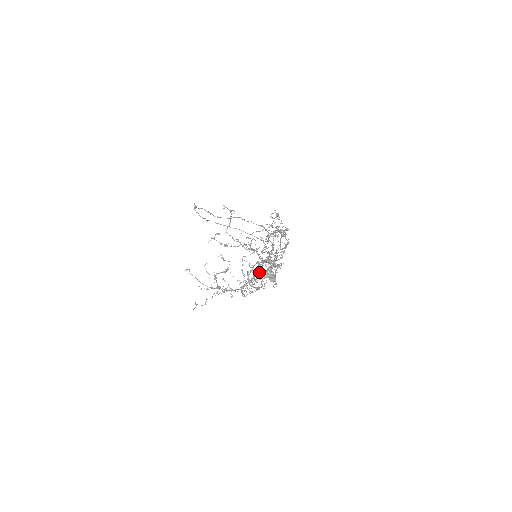
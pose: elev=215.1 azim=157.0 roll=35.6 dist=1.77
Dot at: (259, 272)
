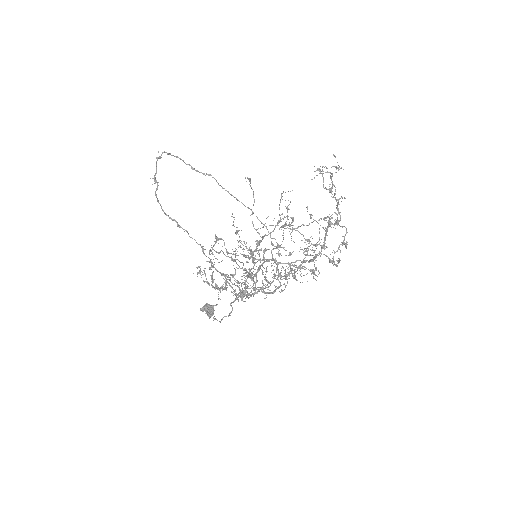
Dot at: occluded
